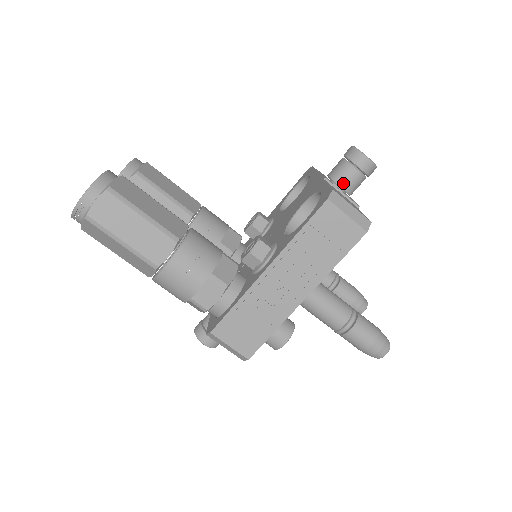
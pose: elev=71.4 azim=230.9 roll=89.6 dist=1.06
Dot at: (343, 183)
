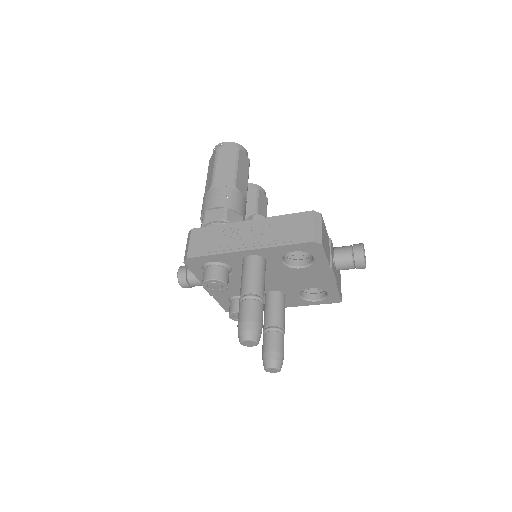
Dot at: (337, 251)
